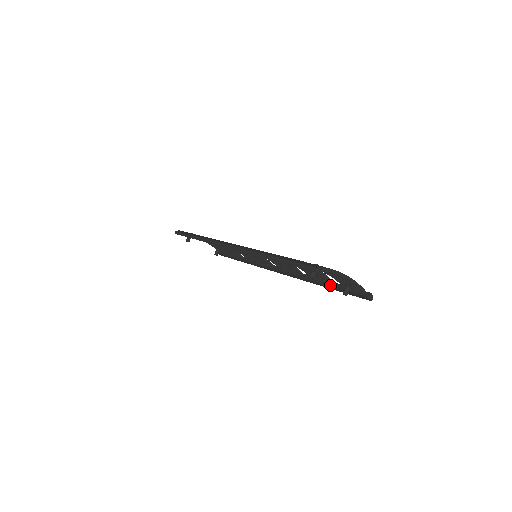
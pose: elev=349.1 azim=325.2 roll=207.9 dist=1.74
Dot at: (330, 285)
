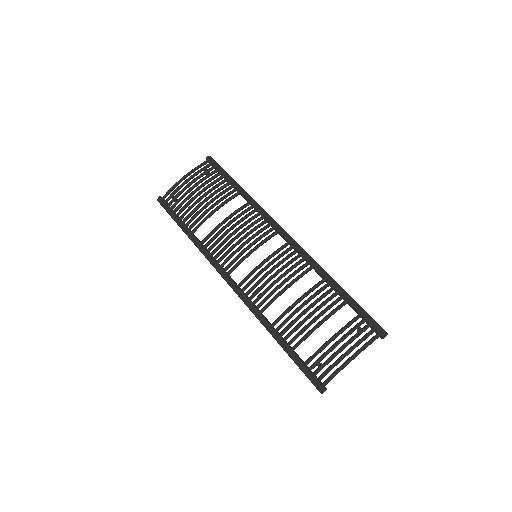
Dot at: occluded
